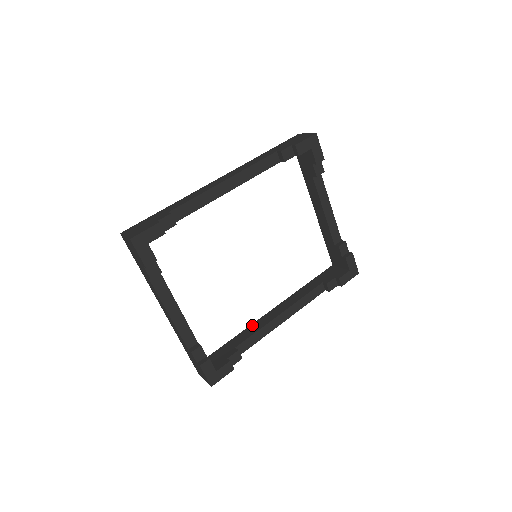
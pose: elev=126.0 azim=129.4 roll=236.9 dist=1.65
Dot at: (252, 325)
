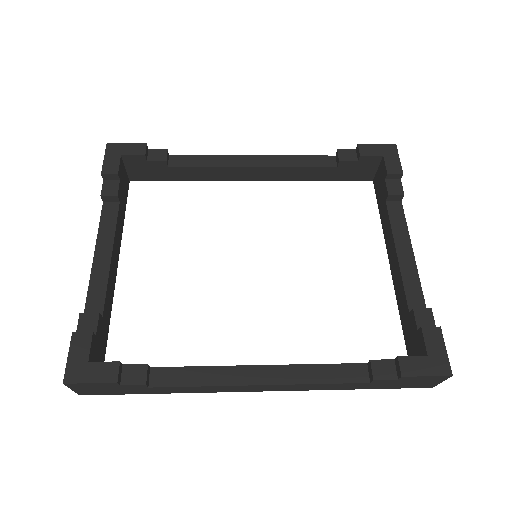
Dot at: occluded
